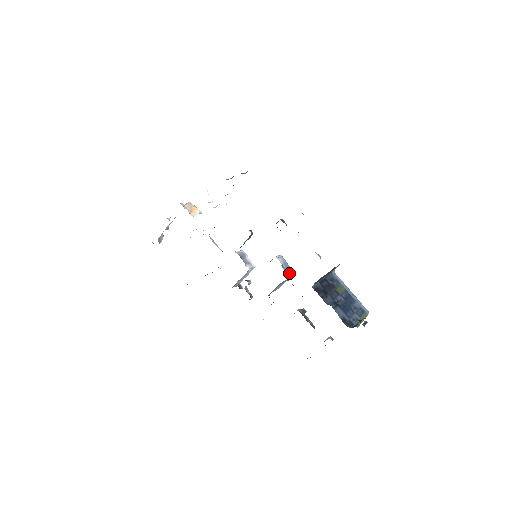
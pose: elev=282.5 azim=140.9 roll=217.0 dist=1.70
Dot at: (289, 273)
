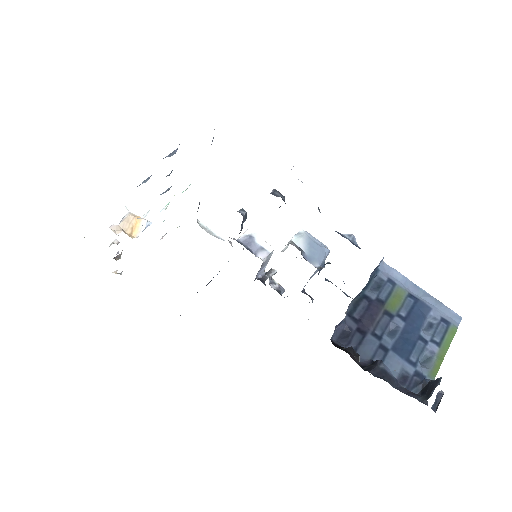
Dot at: (318, 261)
